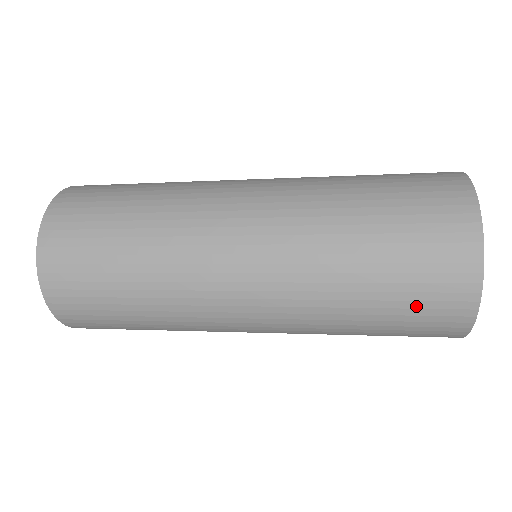
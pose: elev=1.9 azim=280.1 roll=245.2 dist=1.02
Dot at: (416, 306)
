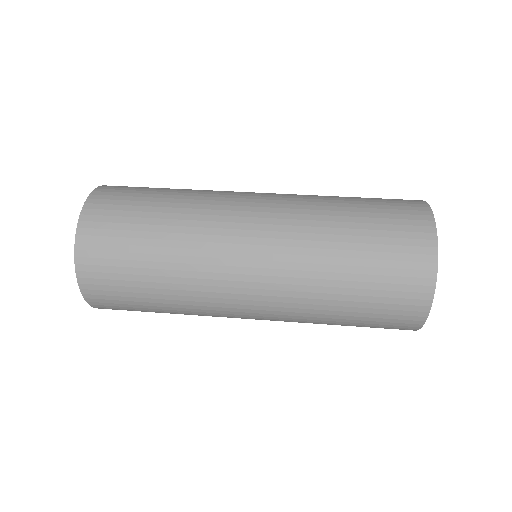
Dot at: occluded
